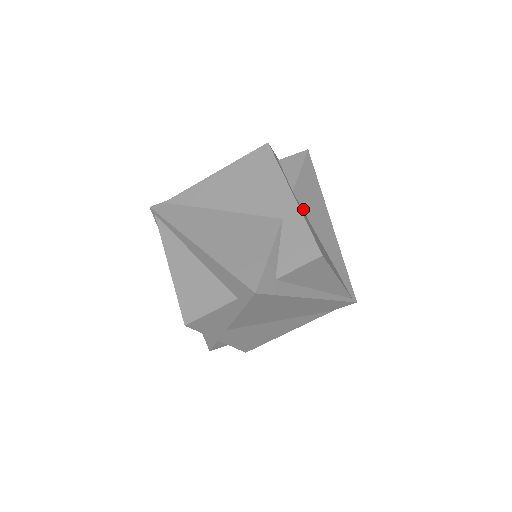
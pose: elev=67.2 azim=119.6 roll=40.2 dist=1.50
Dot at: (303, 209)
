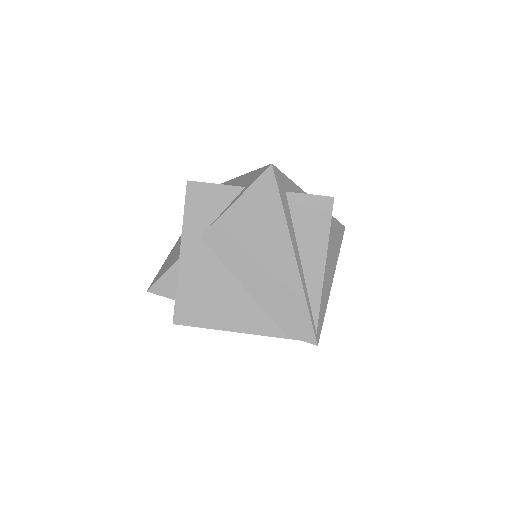
Dot at: occluded
